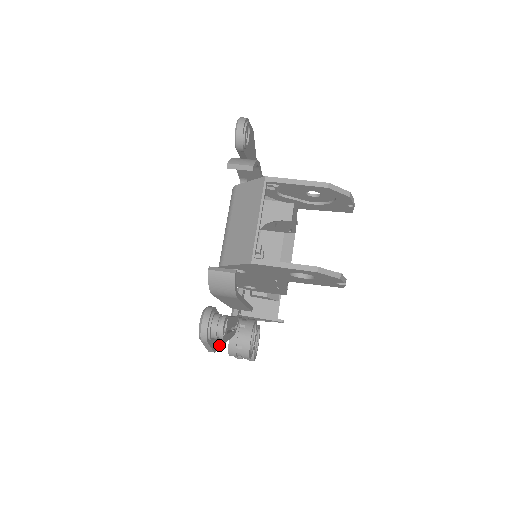
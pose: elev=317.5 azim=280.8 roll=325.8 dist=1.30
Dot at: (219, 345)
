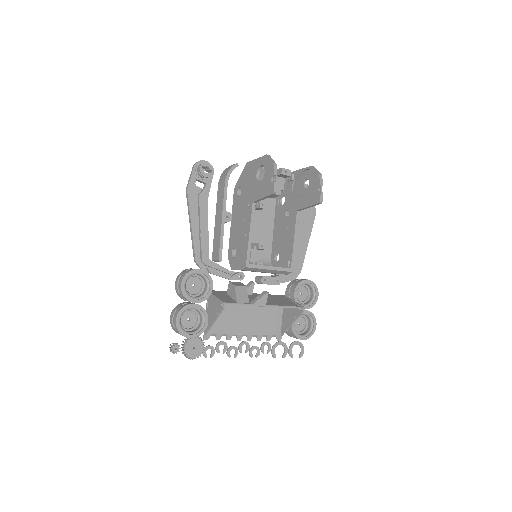
Dot at: (191, 203)
